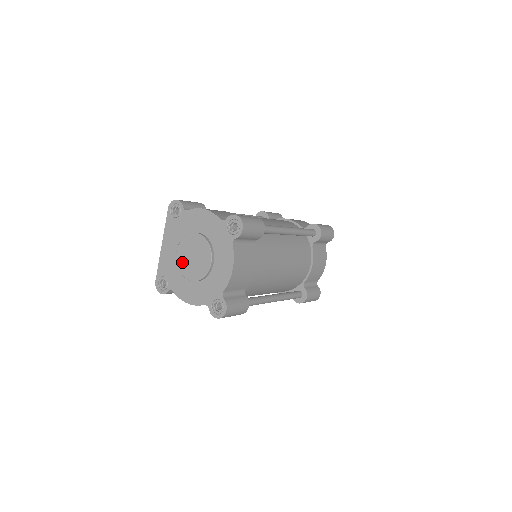
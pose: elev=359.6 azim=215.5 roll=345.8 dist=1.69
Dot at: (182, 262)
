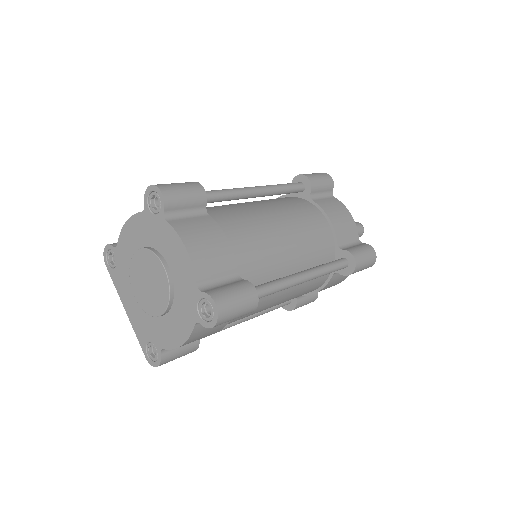
Dot at: (145, 302)
